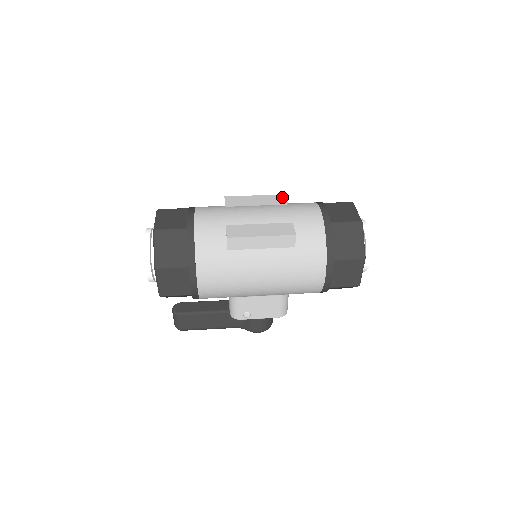
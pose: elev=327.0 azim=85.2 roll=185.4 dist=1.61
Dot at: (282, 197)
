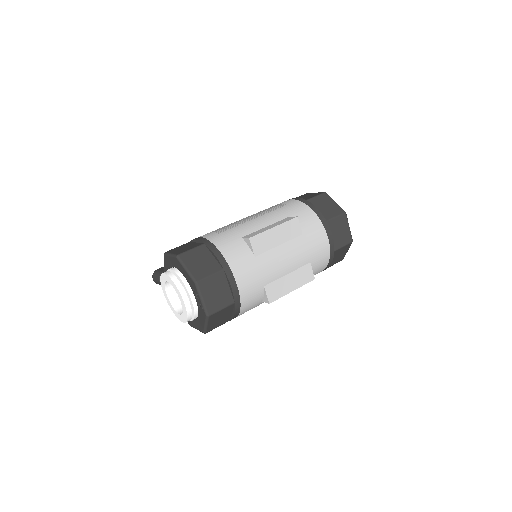
Dot at: (296, 223)
